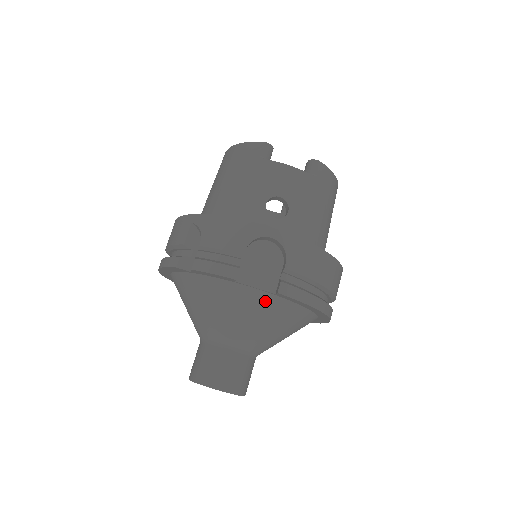
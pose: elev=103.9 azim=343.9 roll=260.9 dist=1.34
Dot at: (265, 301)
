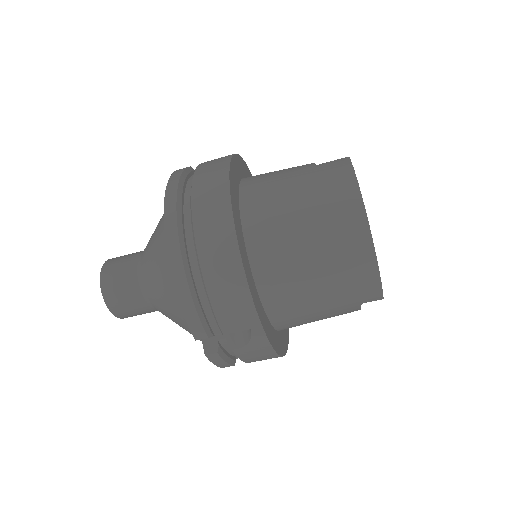
Dot at: occluded
